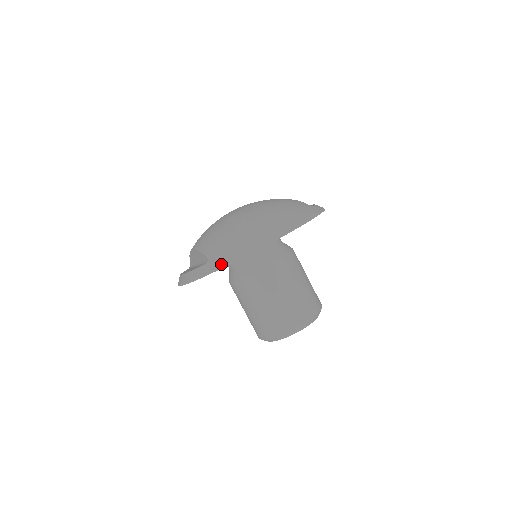
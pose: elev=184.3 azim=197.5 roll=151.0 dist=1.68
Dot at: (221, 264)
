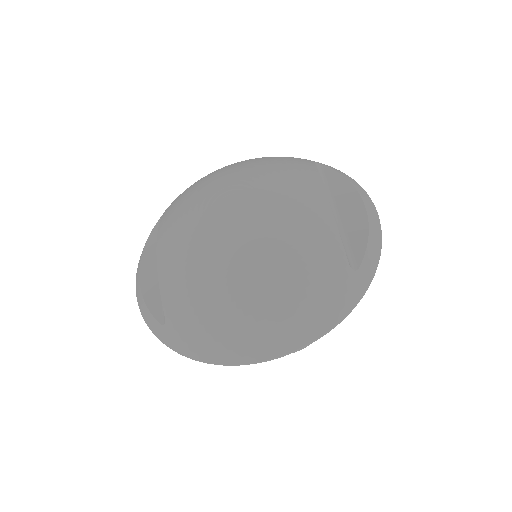
Dot at: (179, 350)
